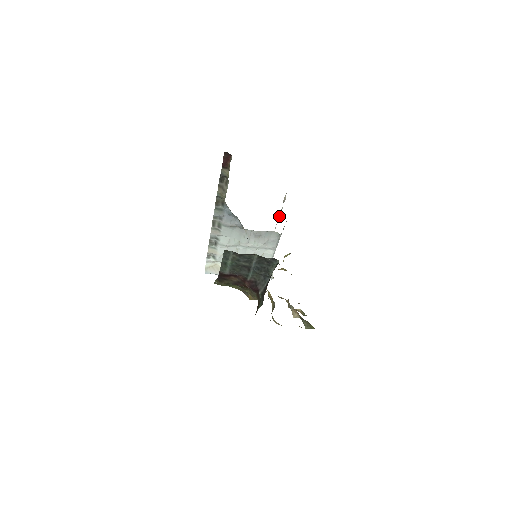
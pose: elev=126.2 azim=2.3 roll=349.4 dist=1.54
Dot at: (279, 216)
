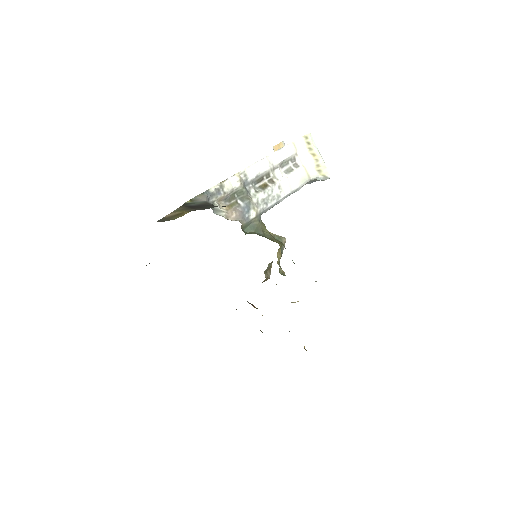
Dot at: (247, 183)
